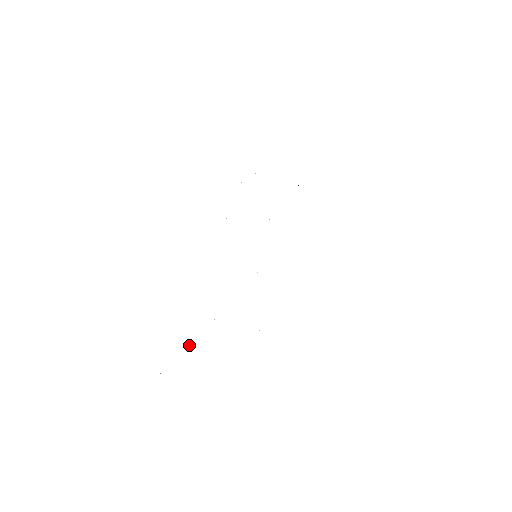
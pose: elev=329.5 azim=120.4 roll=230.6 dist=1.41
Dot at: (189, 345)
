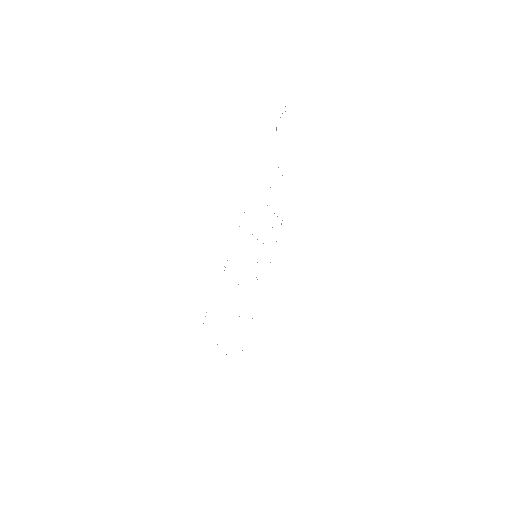
Dot at: occluded
